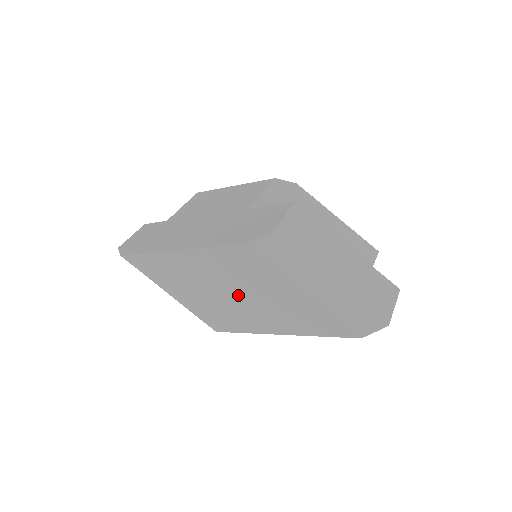
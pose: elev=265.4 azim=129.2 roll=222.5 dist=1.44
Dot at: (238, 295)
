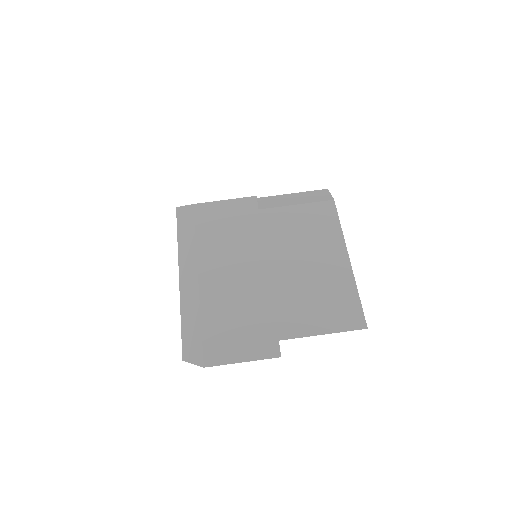
Dot at: occluded
